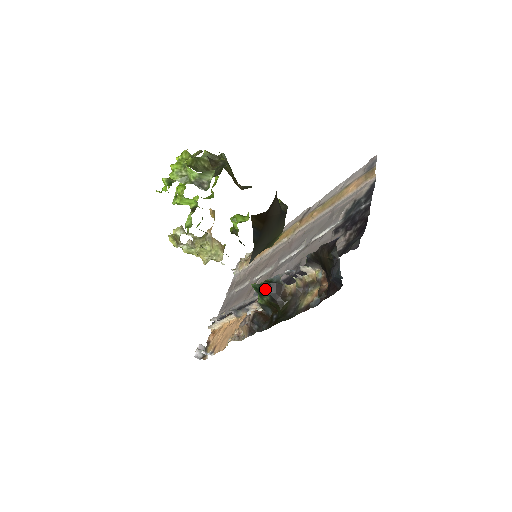
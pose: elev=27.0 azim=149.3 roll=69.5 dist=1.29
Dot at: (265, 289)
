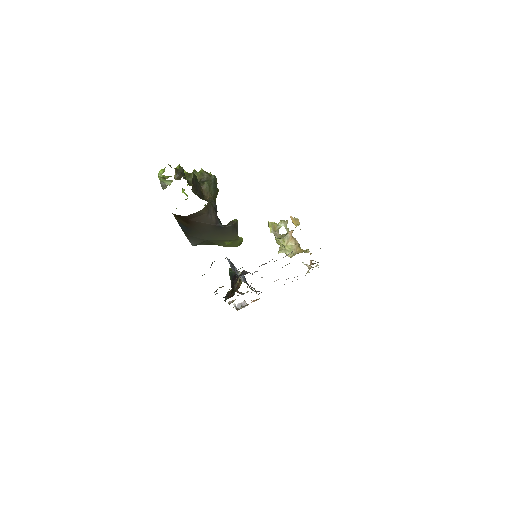
Dot at: (231, 275)
